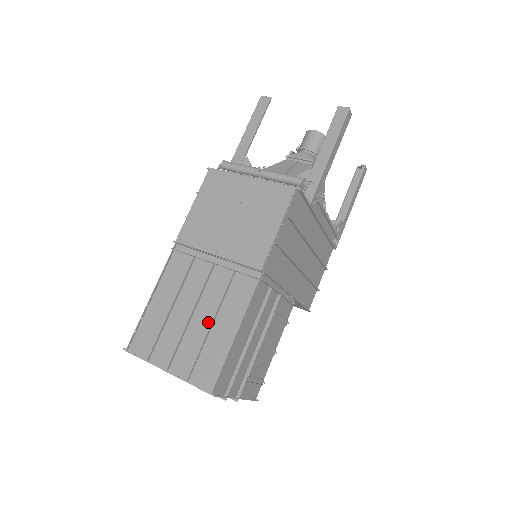
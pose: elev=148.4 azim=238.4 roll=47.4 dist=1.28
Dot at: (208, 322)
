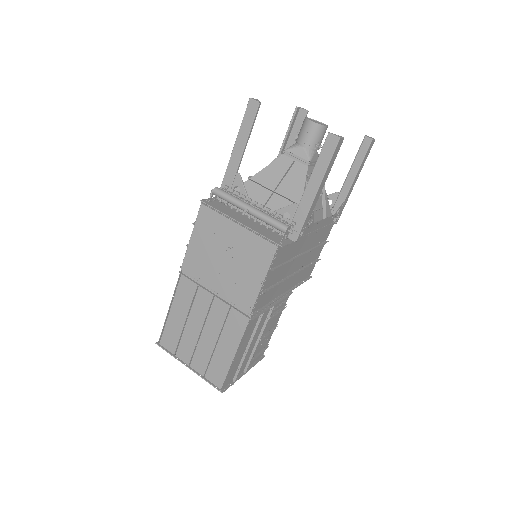
Dot at: (214, 339)
